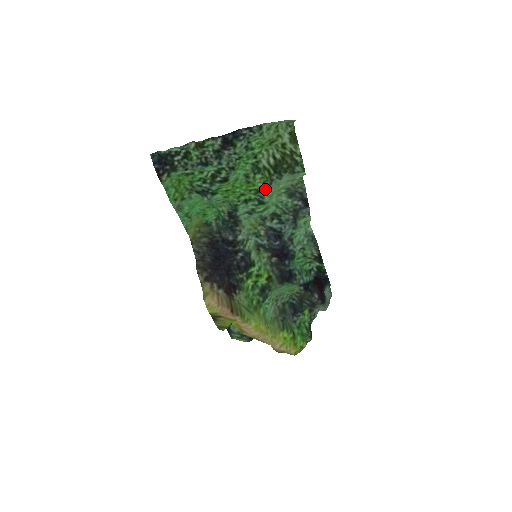
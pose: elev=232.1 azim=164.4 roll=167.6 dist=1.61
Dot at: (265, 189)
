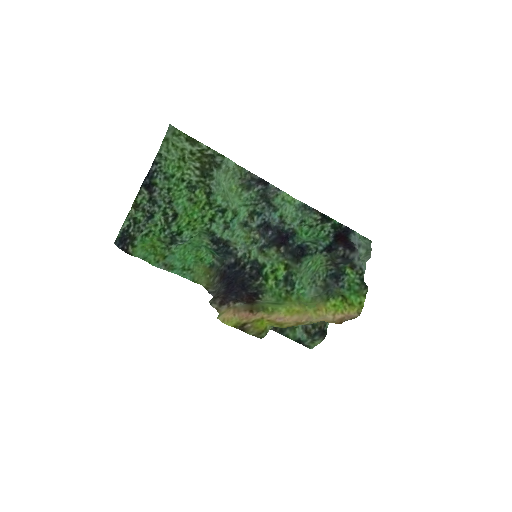
Dot at: (211, 197)
